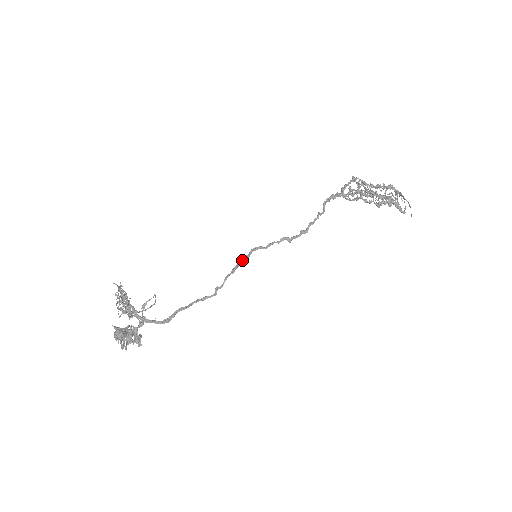
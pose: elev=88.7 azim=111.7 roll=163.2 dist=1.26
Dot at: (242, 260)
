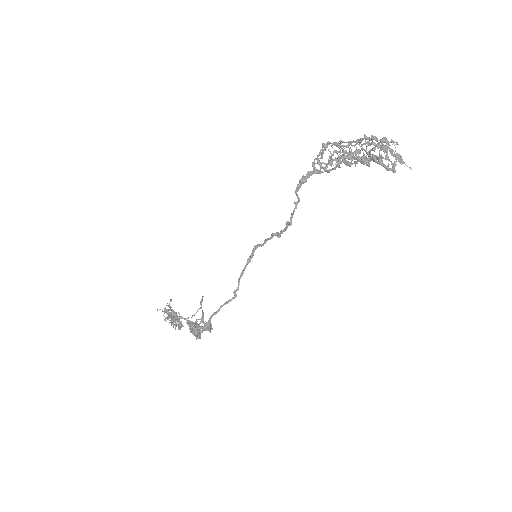
Dot at: (248, 260)
